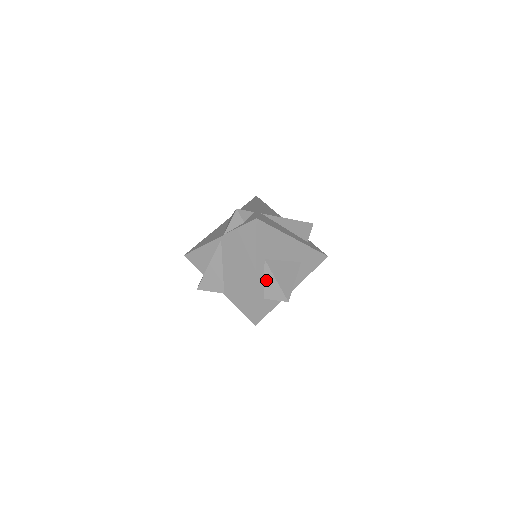
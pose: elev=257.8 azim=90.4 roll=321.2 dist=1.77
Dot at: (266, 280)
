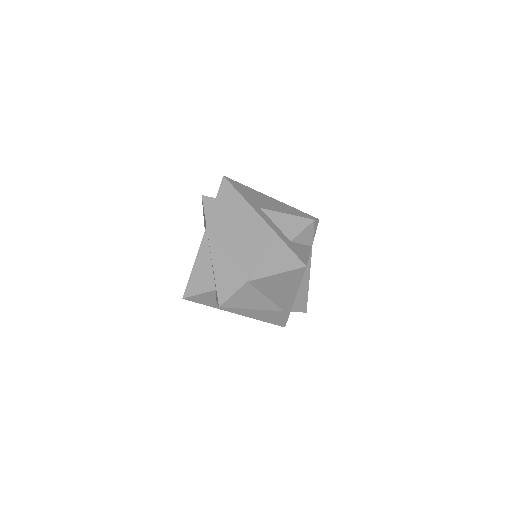
Dot at: (277, 223)
